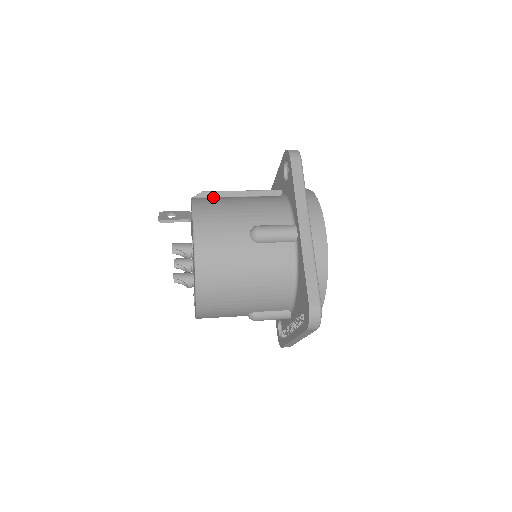
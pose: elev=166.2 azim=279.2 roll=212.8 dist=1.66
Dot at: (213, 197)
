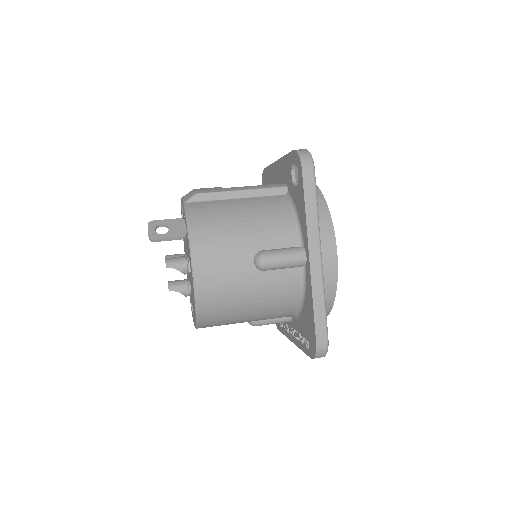
Dot at: (209, 201)
